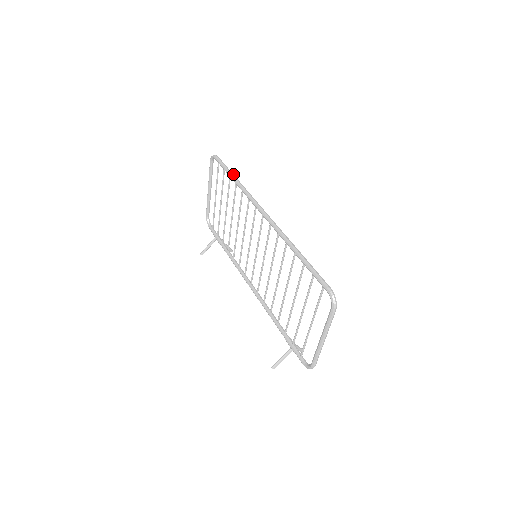
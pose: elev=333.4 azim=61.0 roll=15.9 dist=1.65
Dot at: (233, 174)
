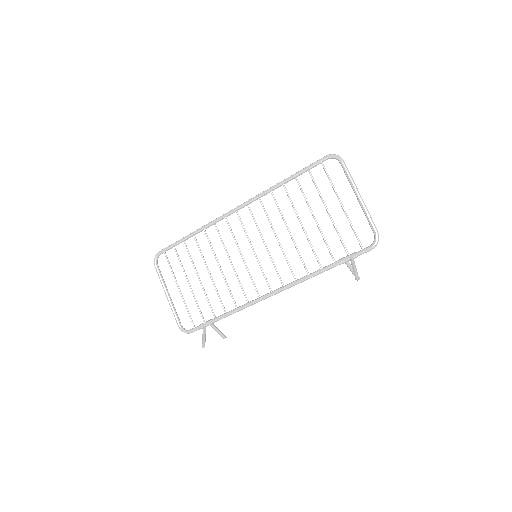
Dot at: (186, 237)
